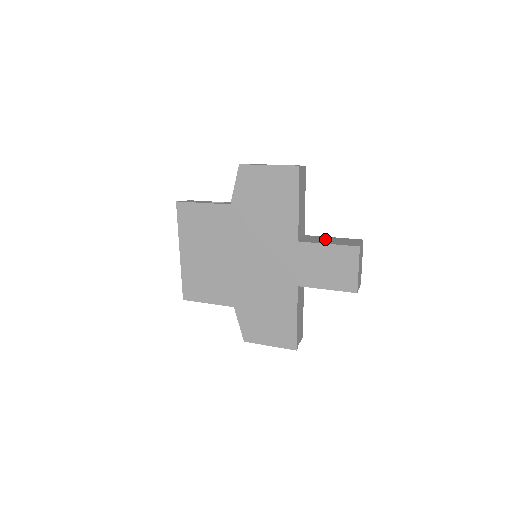
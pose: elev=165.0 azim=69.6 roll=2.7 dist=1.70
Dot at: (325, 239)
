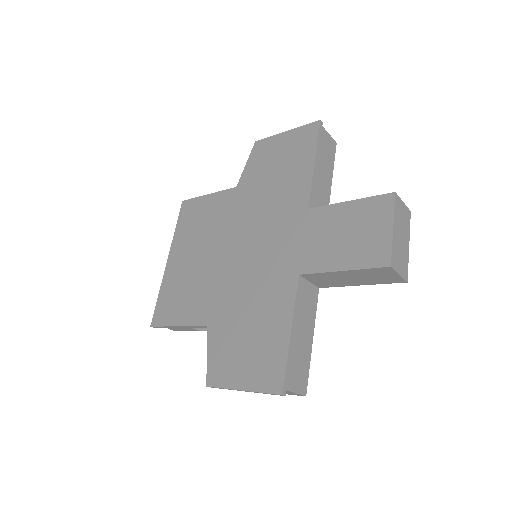
Dot at: occluded
